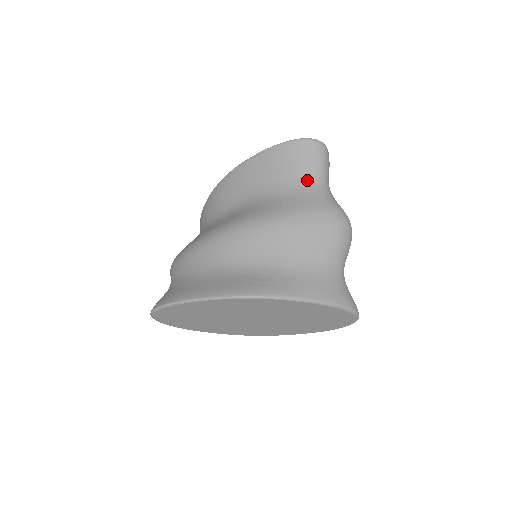
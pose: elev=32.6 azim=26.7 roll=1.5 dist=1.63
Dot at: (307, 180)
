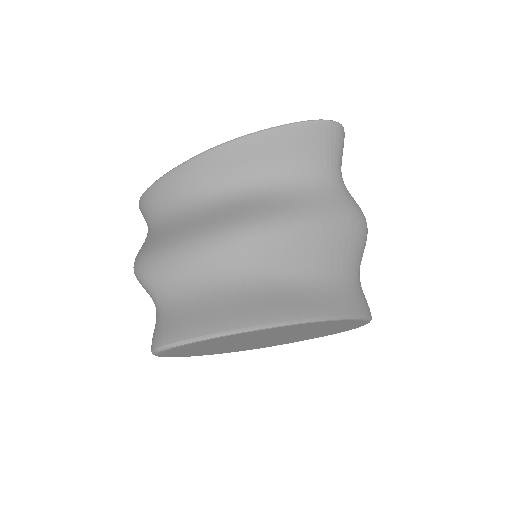
Dot at: (329, 171)
